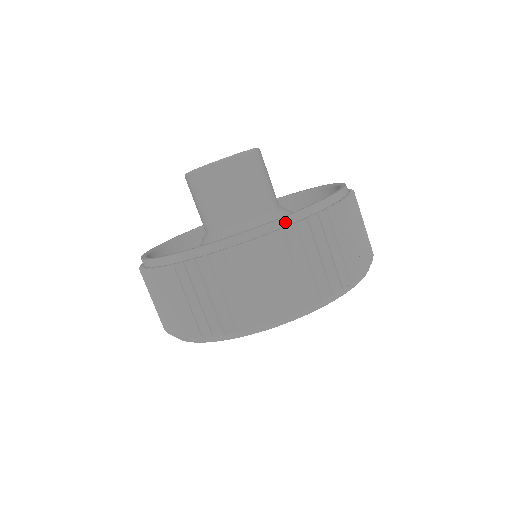
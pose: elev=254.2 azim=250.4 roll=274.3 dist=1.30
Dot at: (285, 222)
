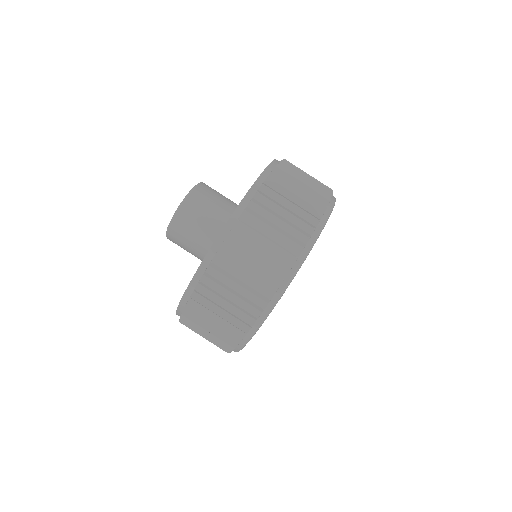
Dot at: (244, 204)
